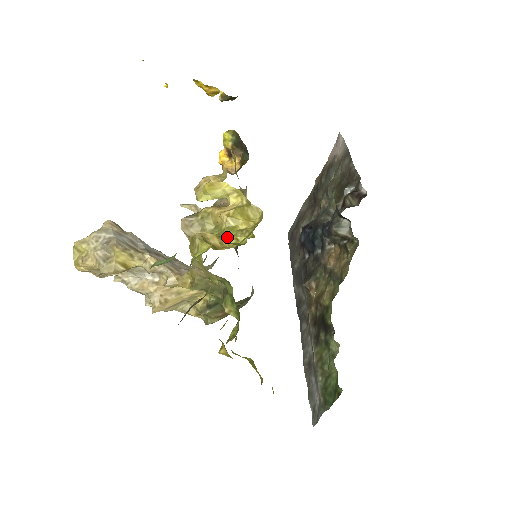
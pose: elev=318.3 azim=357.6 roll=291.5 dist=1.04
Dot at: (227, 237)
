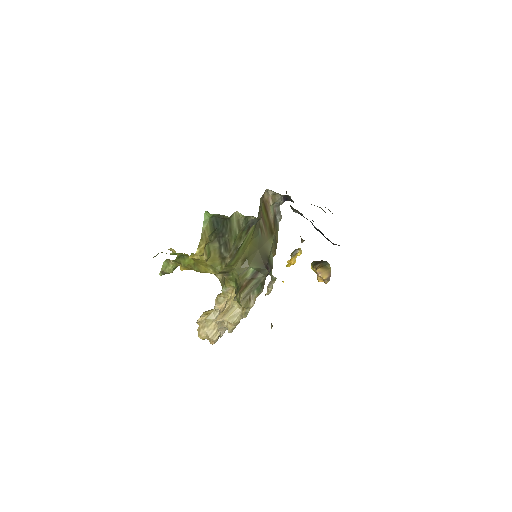
Dot at: occluded
